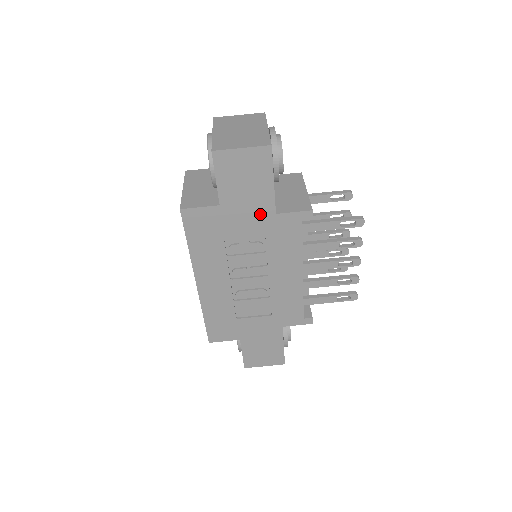
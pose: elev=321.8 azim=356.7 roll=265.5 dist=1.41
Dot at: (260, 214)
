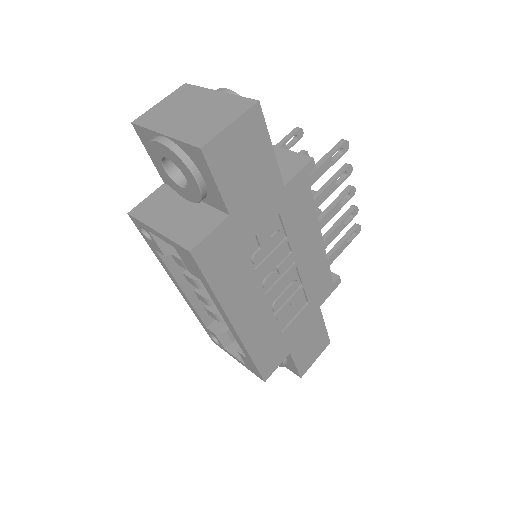
Dot at: (270, 197)
